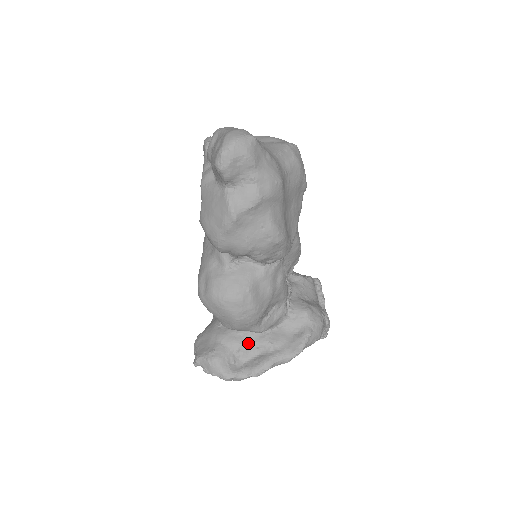
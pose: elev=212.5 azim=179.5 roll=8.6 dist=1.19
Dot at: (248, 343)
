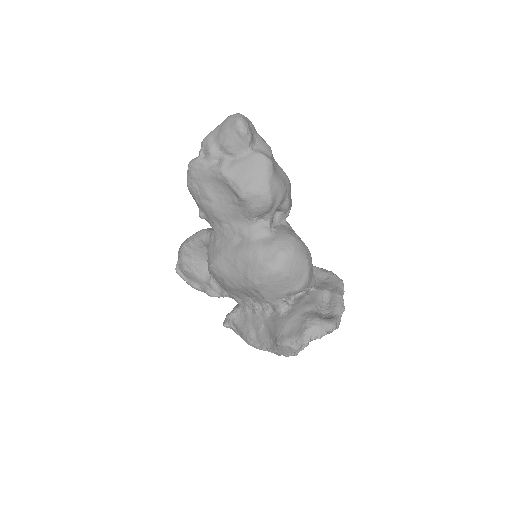
Dot at: (315, 300)
